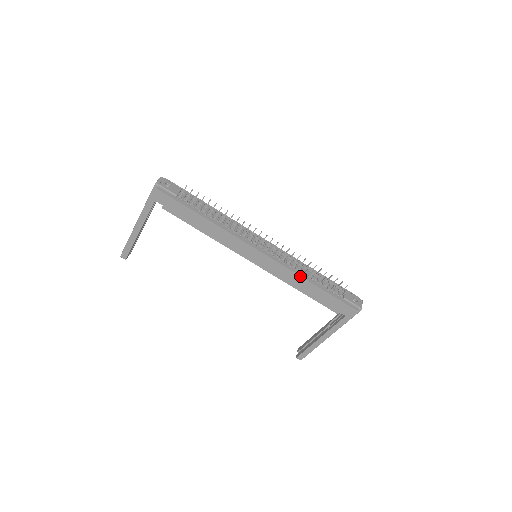
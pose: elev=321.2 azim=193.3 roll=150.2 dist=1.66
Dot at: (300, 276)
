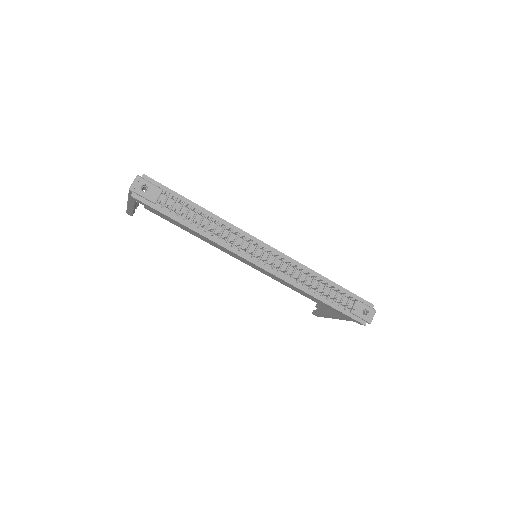
Dot at: (300, 290)
